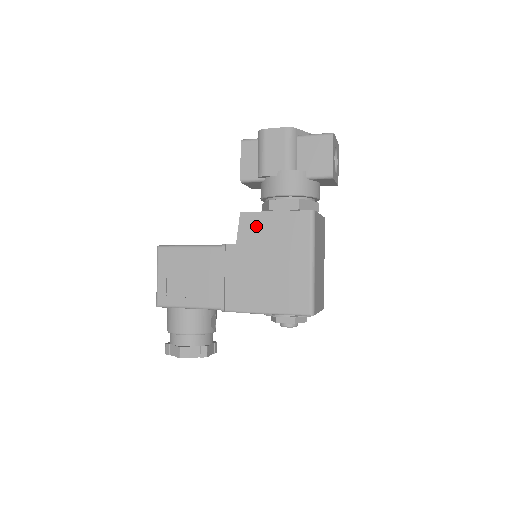
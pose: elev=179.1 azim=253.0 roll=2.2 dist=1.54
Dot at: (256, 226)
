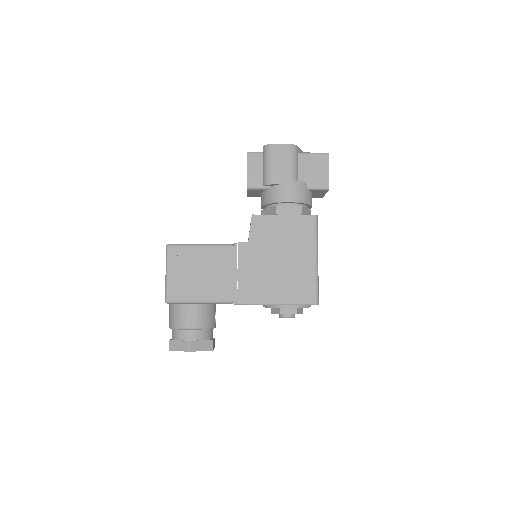
Dot at: (267, 227)
